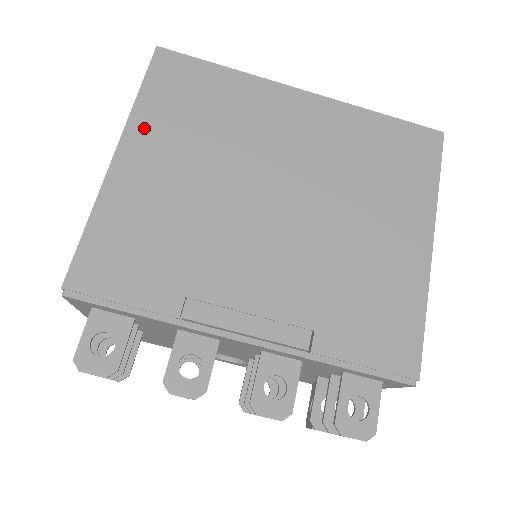
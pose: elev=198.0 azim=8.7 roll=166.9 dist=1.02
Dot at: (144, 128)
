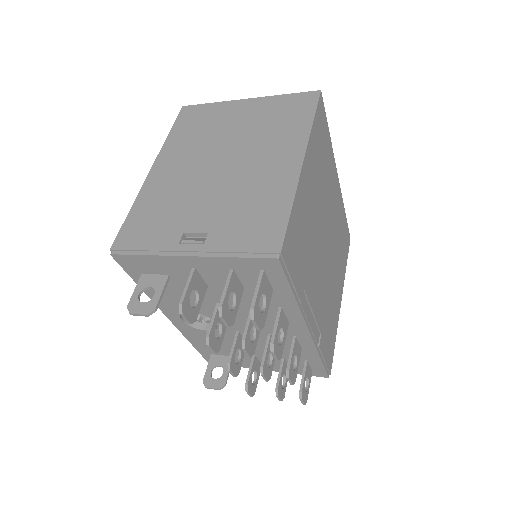
Dot at: (312, 151)
